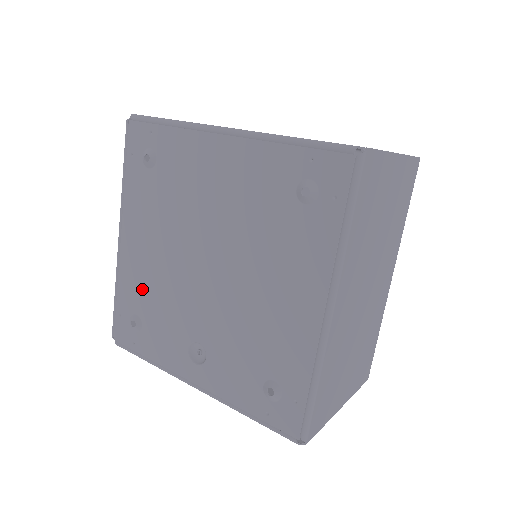
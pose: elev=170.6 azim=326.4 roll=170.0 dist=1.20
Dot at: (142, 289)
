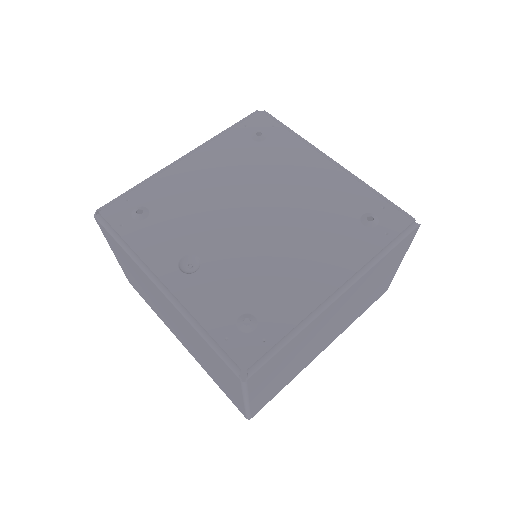
Dot at: (173, 196)
